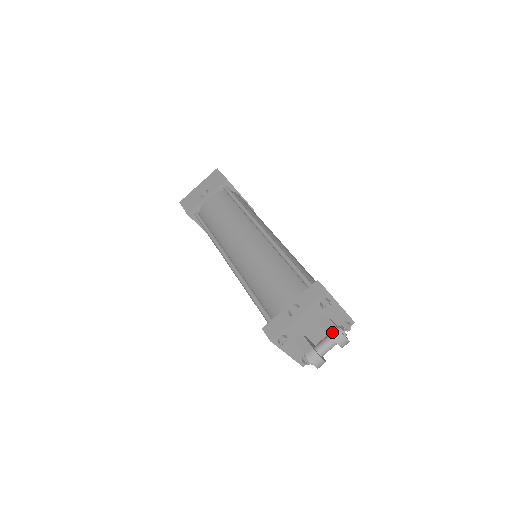
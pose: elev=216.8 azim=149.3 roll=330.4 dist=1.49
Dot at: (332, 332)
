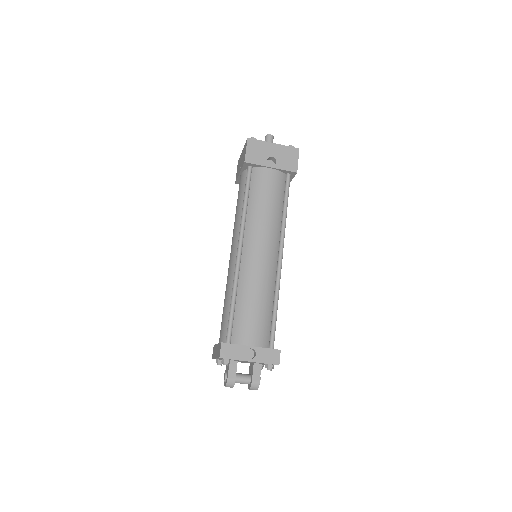
Dot at: (255, 381)
